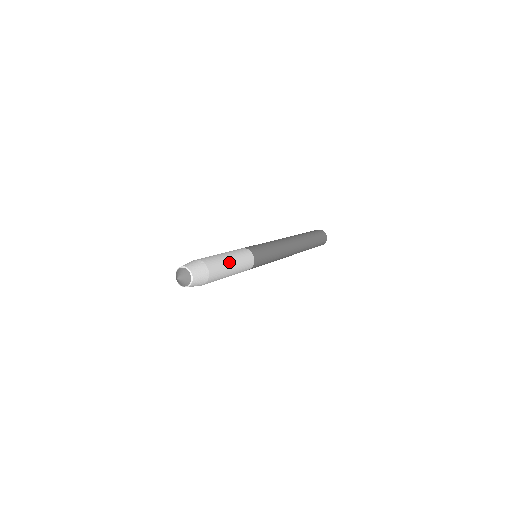
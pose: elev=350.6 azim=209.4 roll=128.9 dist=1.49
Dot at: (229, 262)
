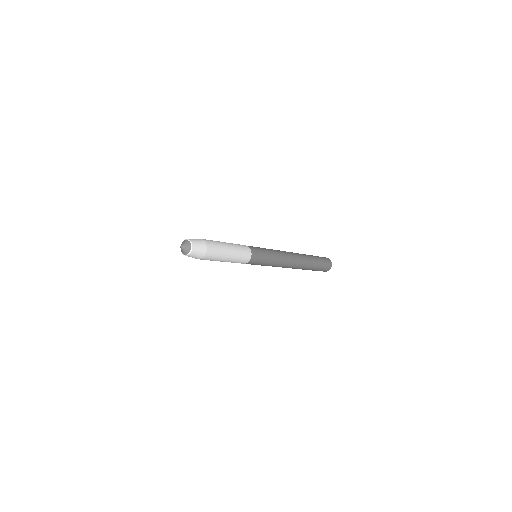
Dot at: (223, 242)
